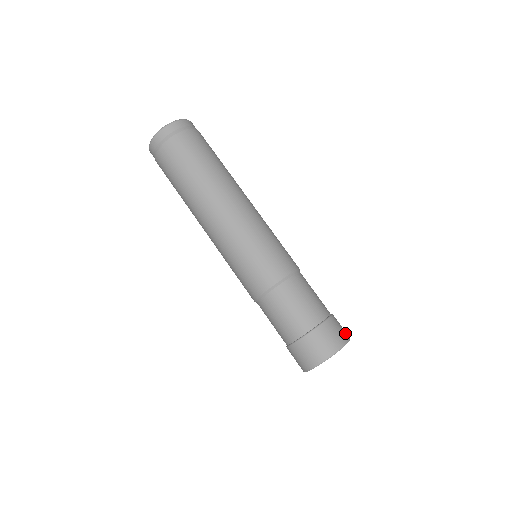
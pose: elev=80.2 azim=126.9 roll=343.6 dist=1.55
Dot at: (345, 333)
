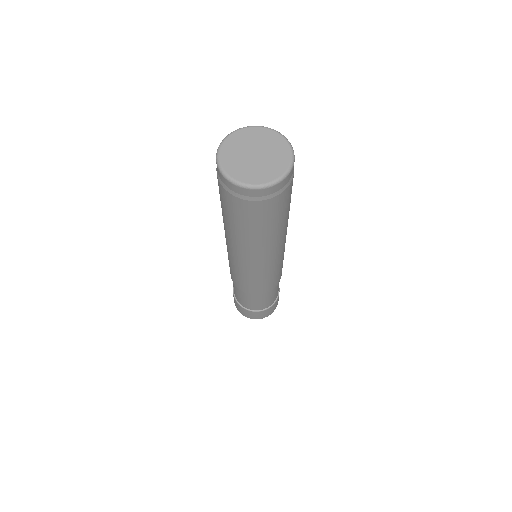
Dot at: occluded
